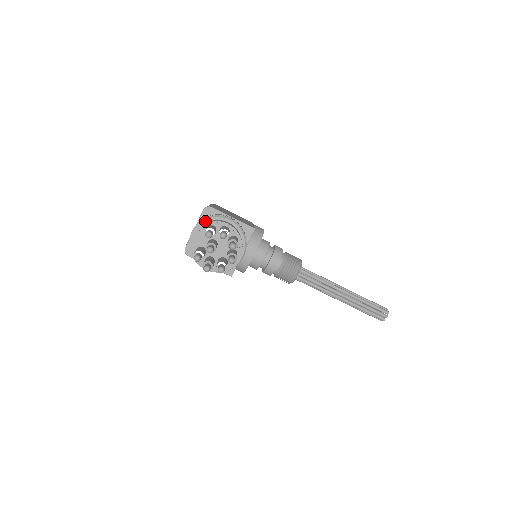
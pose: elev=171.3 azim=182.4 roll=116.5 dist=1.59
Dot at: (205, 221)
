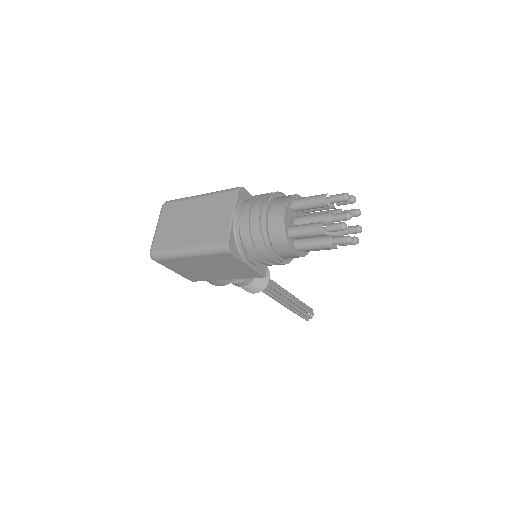
Dot at: (273, 197)
